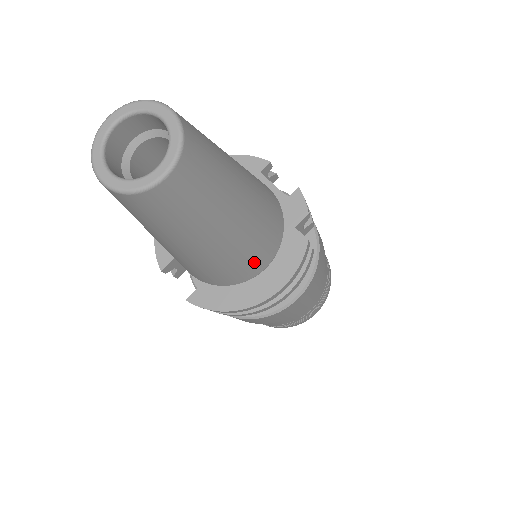
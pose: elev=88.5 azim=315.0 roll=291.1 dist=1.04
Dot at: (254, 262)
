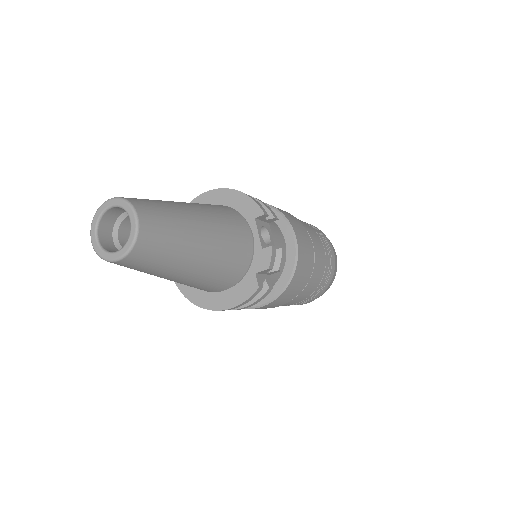
Dot at: (211, 288)
